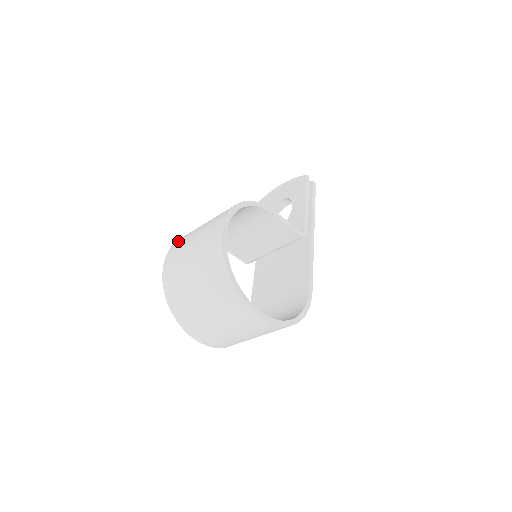
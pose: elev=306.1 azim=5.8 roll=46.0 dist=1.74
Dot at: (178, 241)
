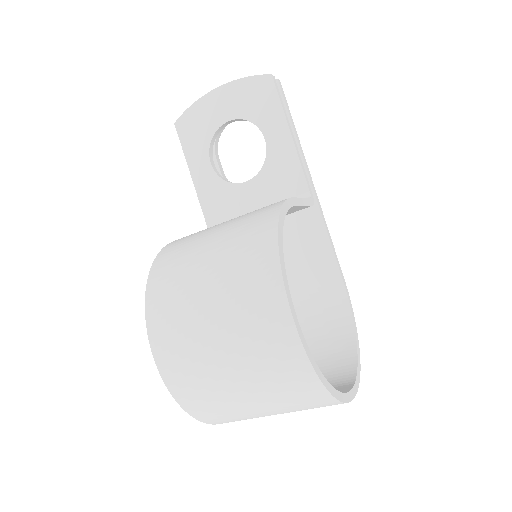
Dot at: (158, 311)
